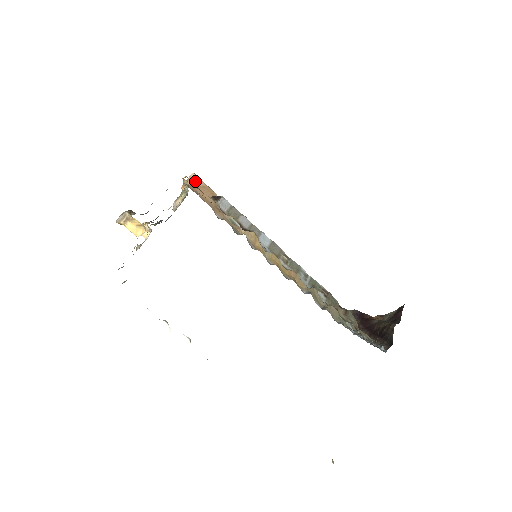
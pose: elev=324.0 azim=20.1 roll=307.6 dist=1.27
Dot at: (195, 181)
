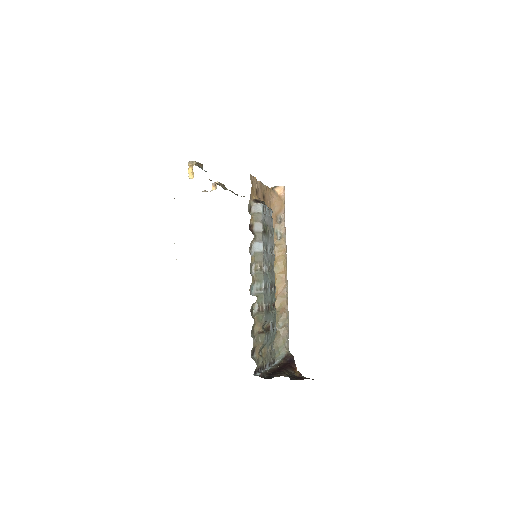
Dot at: (280, 191)
